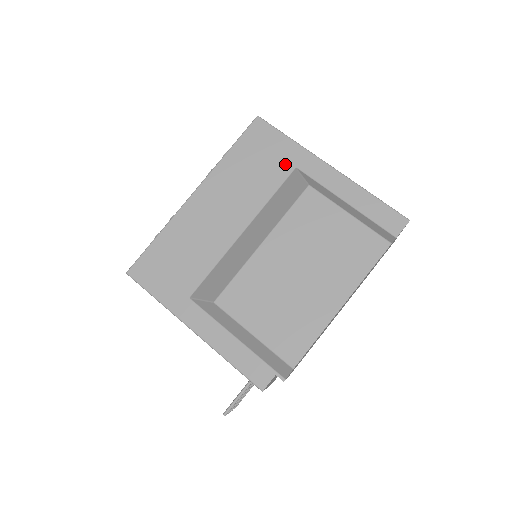
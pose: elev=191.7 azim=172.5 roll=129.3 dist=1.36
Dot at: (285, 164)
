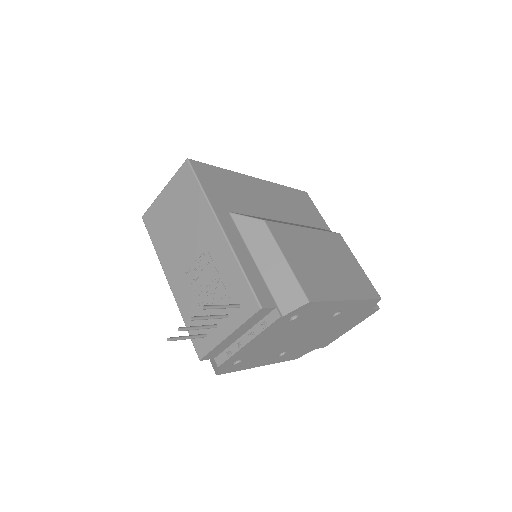
Dot at: (316, 222)
